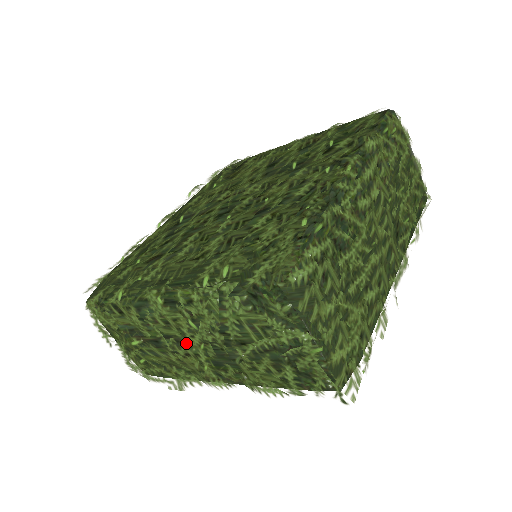
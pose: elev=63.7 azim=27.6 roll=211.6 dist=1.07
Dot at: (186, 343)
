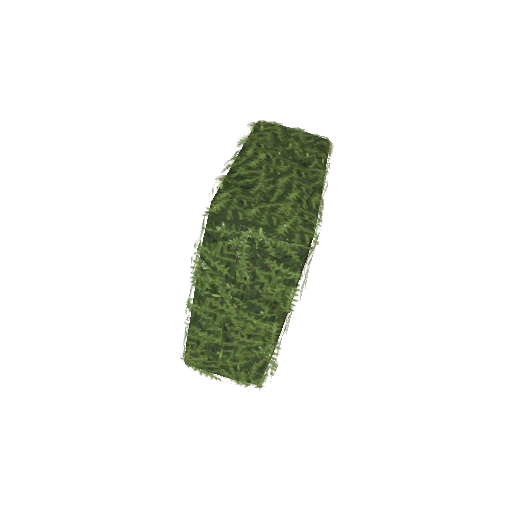
Dot at: (232, 317)
